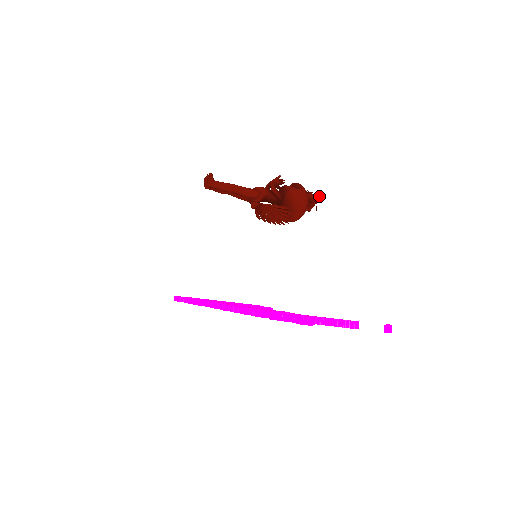
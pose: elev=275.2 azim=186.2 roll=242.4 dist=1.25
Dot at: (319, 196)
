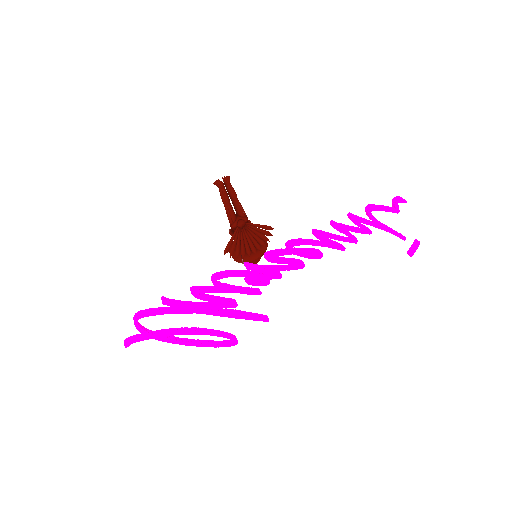
Dot at: occluded
